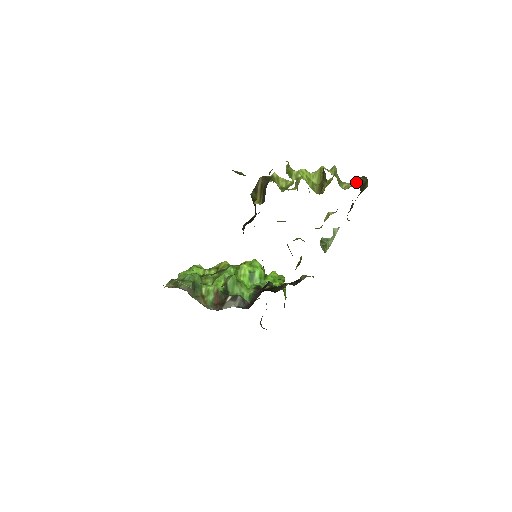
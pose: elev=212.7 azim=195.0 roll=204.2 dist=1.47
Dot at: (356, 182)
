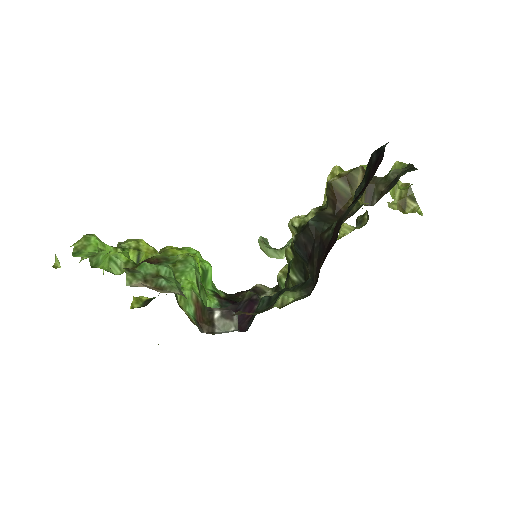
Dot at: occluded
